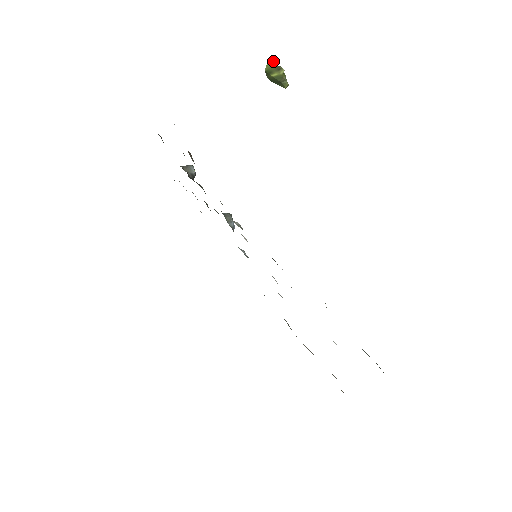
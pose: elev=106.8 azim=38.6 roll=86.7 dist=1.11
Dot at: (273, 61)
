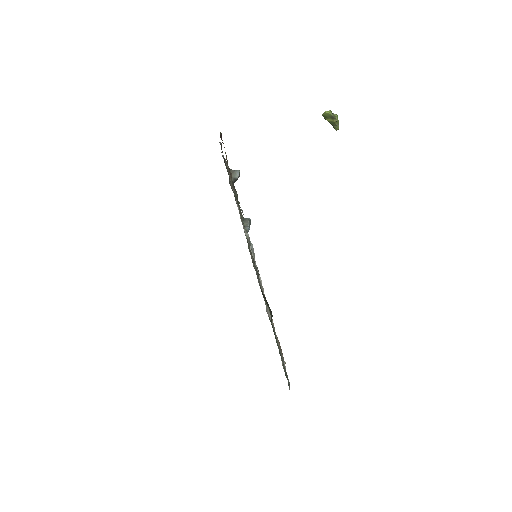
Dot at: occluded
